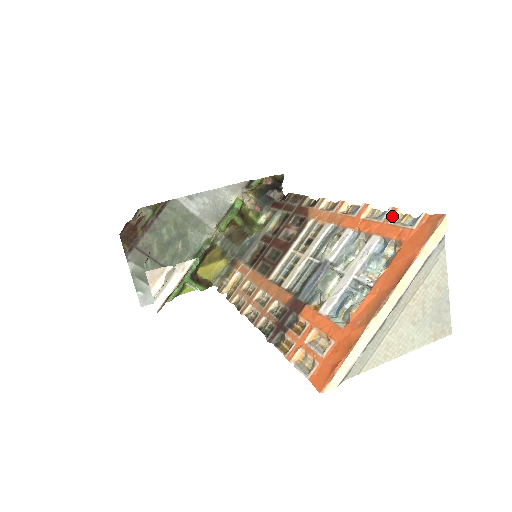
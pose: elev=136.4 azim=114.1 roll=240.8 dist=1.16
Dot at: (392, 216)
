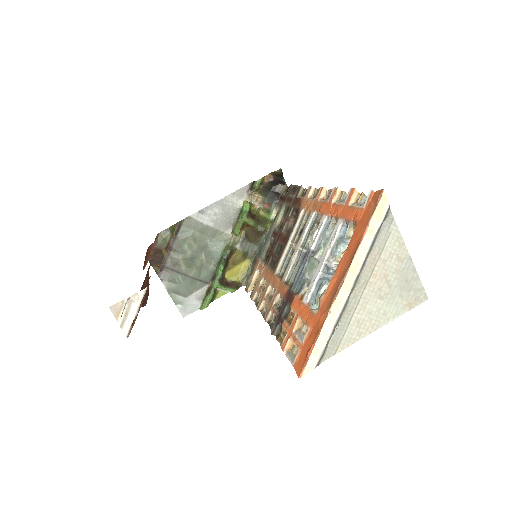
Dot at: (351, 197)
